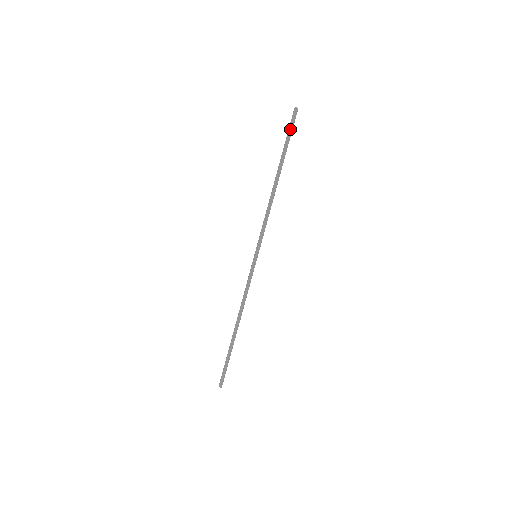
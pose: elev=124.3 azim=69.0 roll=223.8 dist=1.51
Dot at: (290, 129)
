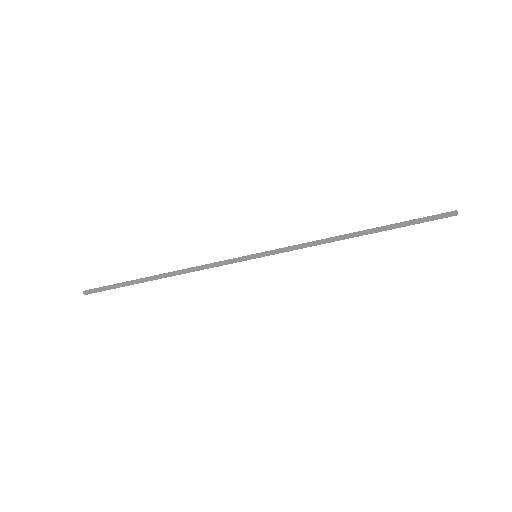
Dot at: (428, 219)
